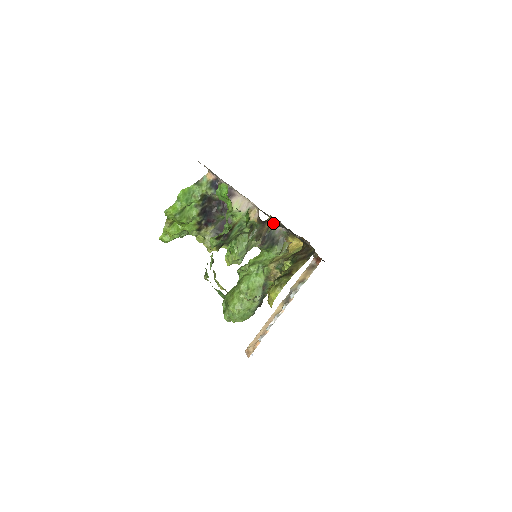
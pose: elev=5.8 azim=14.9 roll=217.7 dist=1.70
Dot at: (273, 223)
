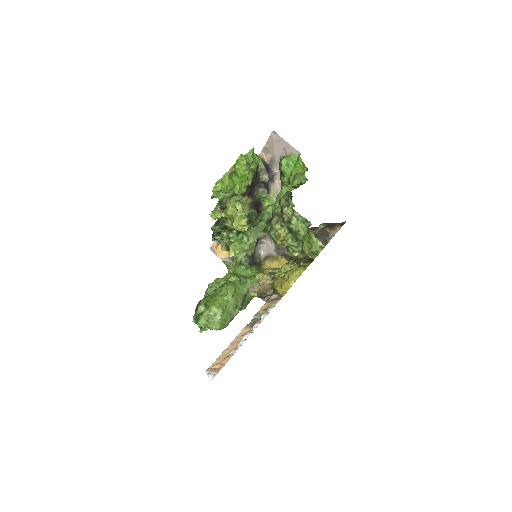
Dot at: occluded
